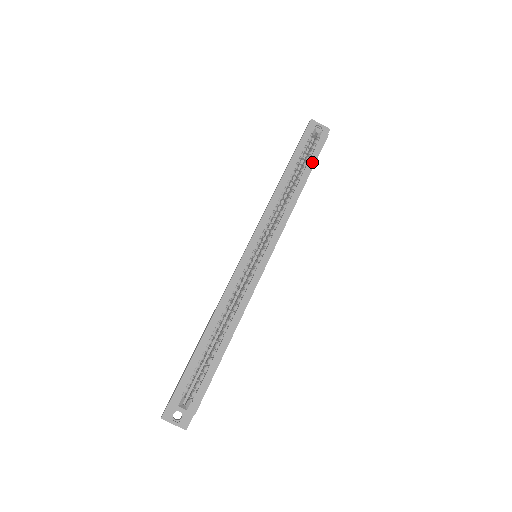
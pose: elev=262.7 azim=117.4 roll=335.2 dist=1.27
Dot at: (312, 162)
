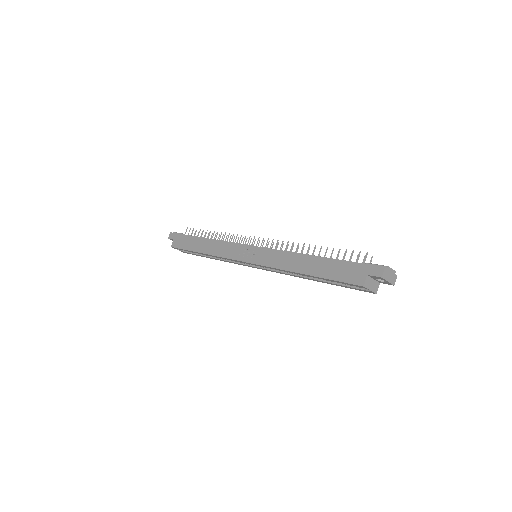
Dot at: (339, 285)
